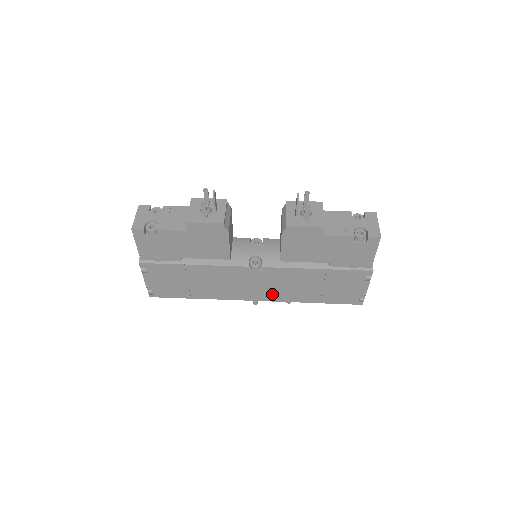
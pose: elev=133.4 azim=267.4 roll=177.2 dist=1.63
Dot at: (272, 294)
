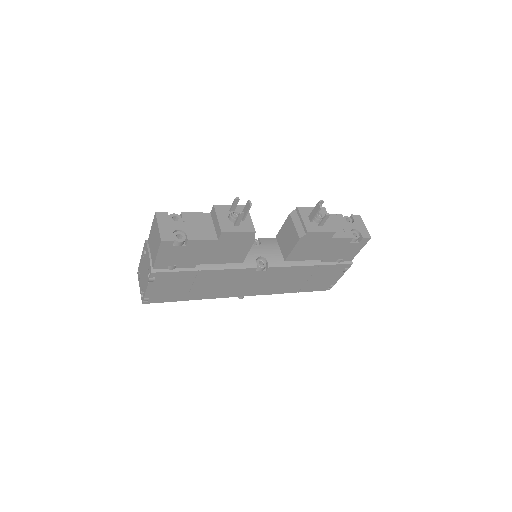
Dot at: (263, 289)
